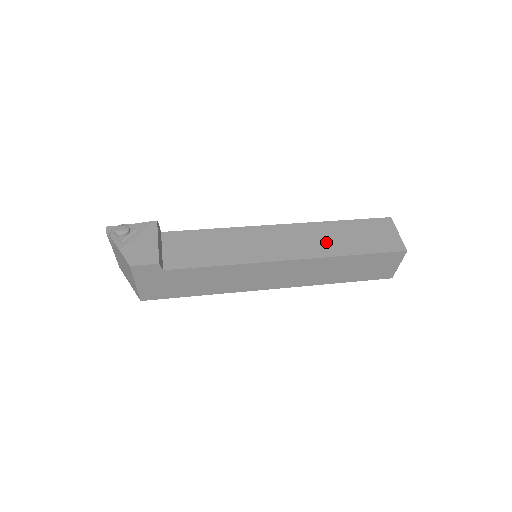
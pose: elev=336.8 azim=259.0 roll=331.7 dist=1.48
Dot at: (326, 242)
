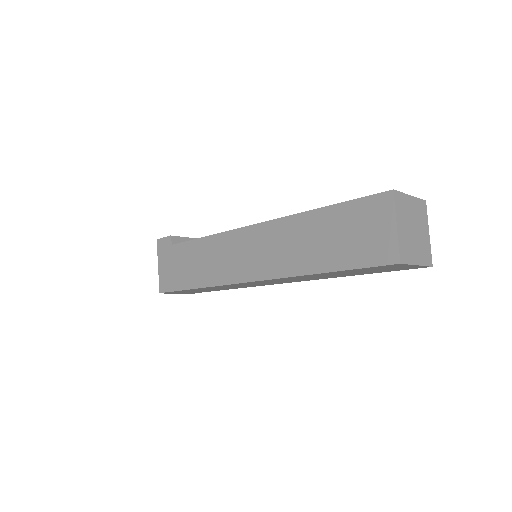
Dot at: occluded
